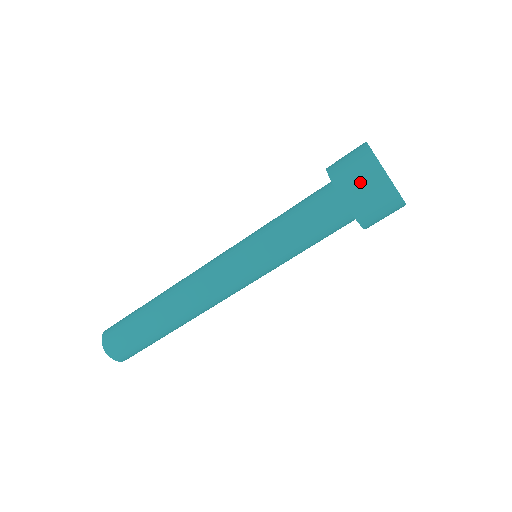
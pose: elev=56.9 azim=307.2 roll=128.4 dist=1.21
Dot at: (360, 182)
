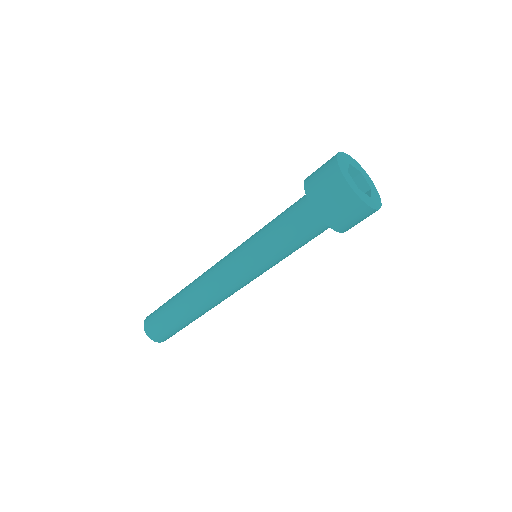
Dot at: (321, 179)
